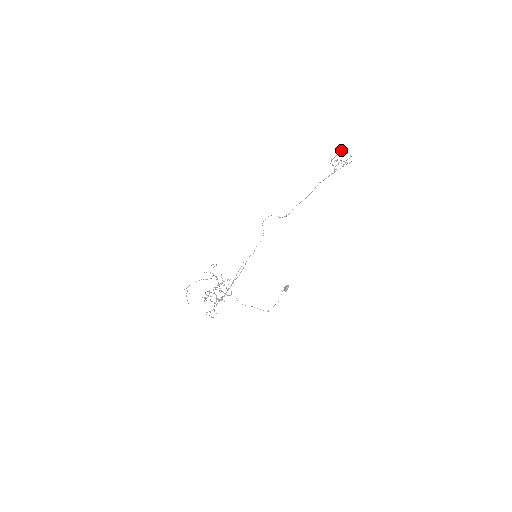
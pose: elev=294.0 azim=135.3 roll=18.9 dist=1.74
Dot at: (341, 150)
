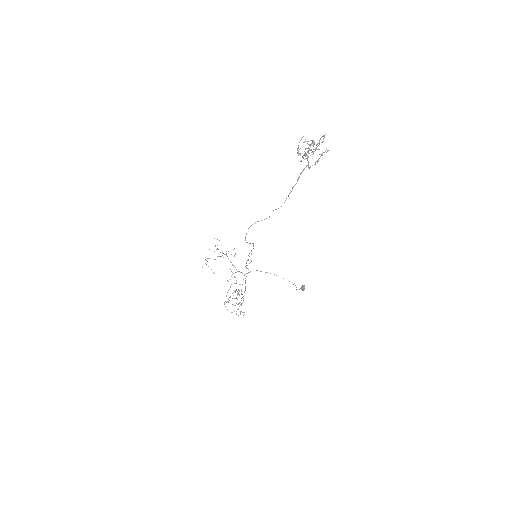
Dot at: occluded
